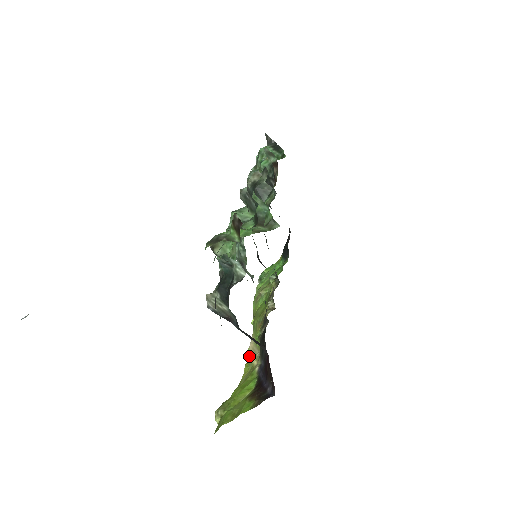
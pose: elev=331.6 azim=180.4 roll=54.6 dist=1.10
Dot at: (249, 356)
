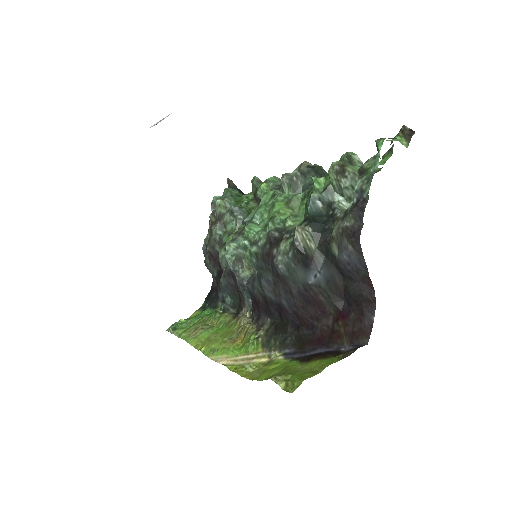
Dot at: (235, 365)
